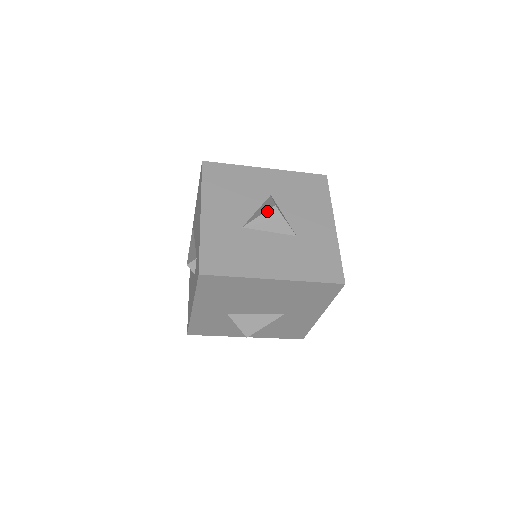
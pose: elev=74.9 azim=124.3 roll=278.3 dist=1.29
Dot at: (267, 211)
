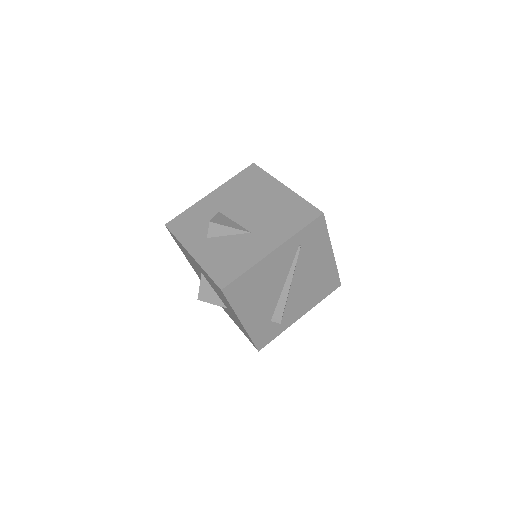
Dot at: occluded
